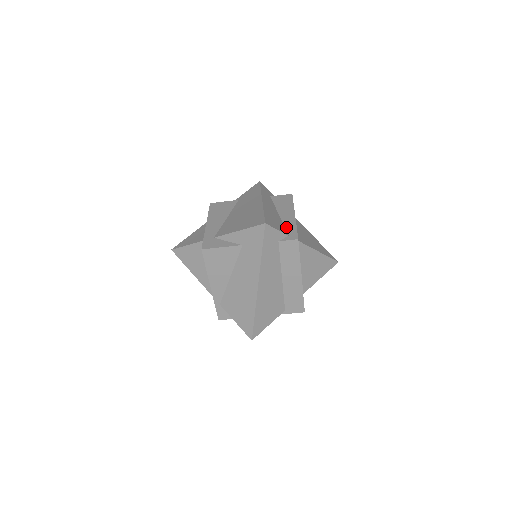
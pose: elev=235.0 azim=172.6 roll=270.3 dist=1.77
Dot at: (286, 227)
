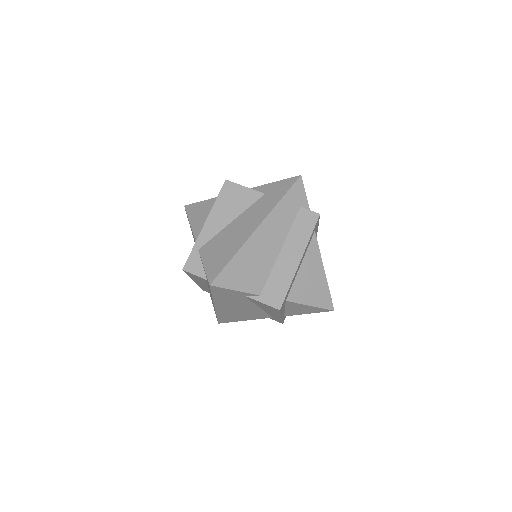
Dot at: occluded
